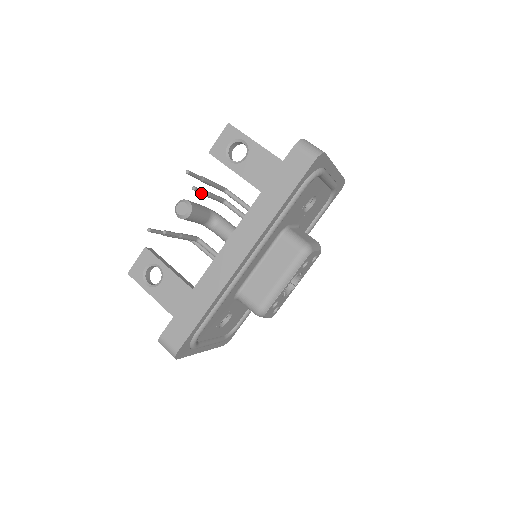
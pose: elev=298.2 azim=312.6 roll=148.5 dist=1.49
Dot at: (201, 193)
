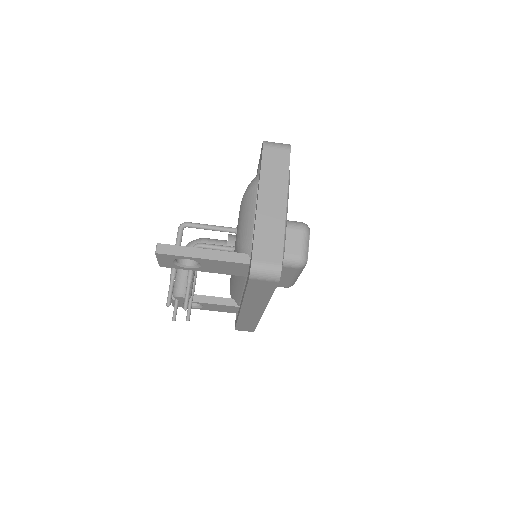
Dot at: (188, 295)
